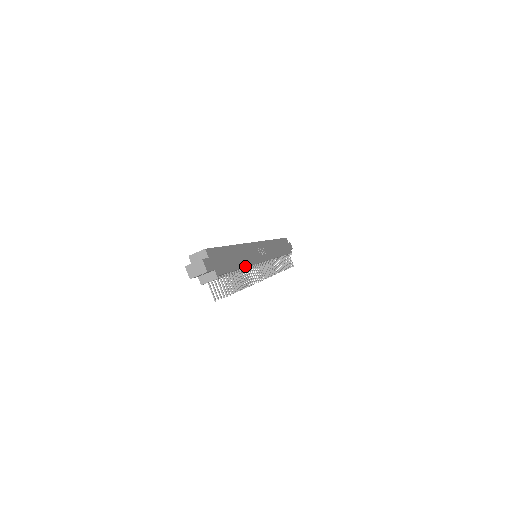
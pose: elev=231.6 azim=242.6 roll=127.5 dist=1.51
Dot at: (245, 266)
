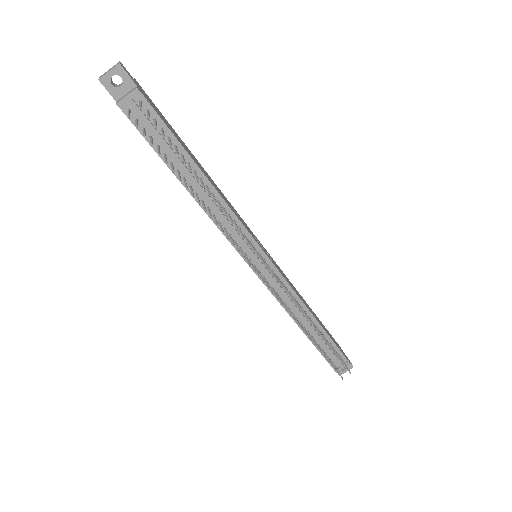
Dot at: (211, 184)
